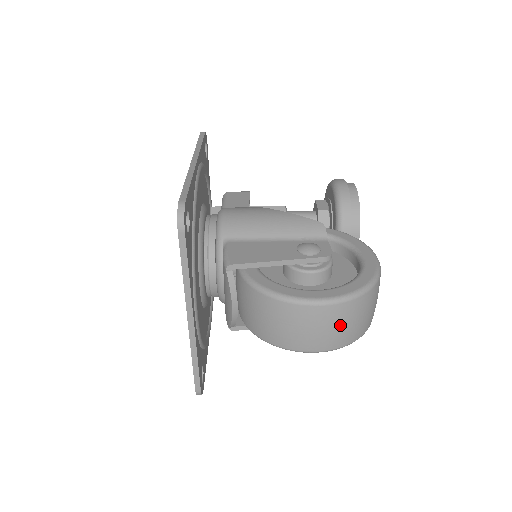
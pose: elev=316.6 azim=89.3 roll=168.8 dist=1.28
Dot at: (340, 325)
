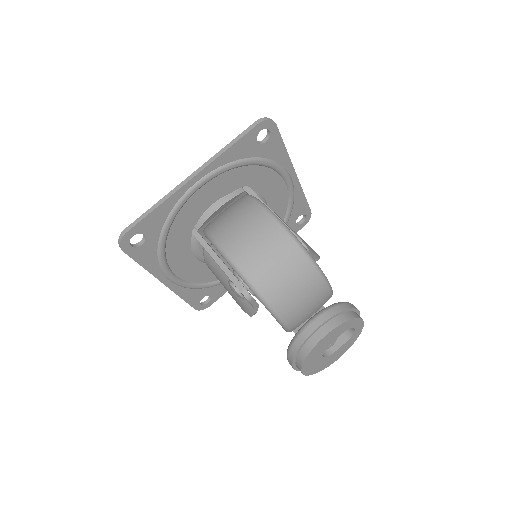
Dot at: (262, 245)
